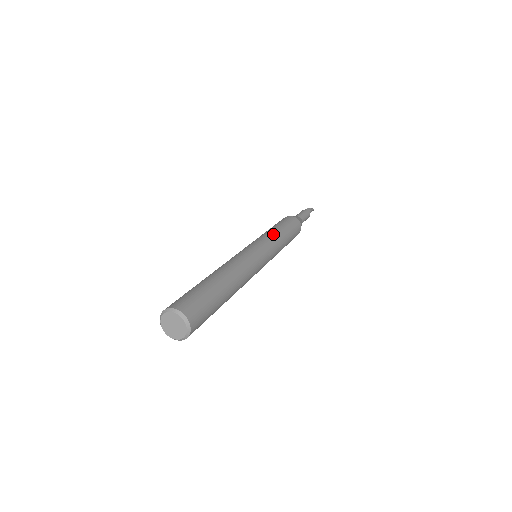
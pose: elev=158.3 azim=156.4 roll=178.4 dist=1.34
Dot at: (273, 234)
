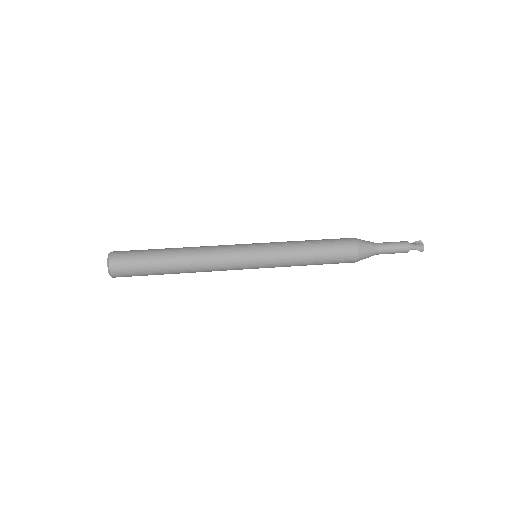
Dot at: (292, 258)
